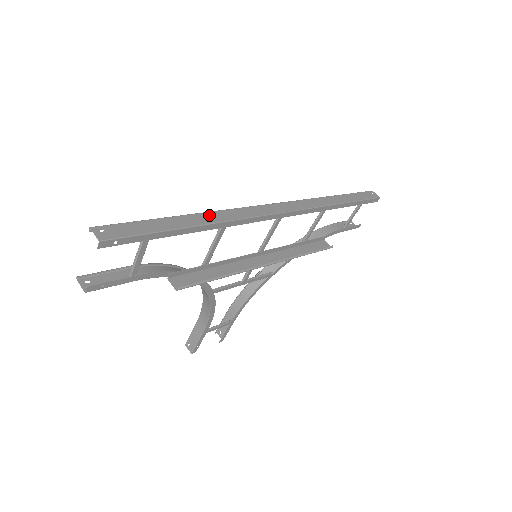
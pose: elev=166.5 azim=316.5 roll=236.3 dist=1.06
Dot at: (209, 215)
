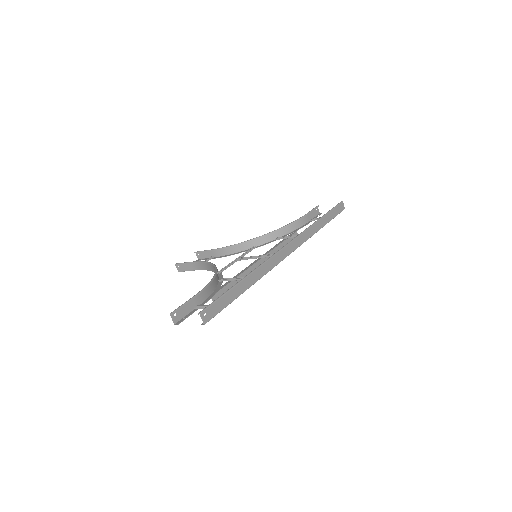
Dot at: (253, 275)
